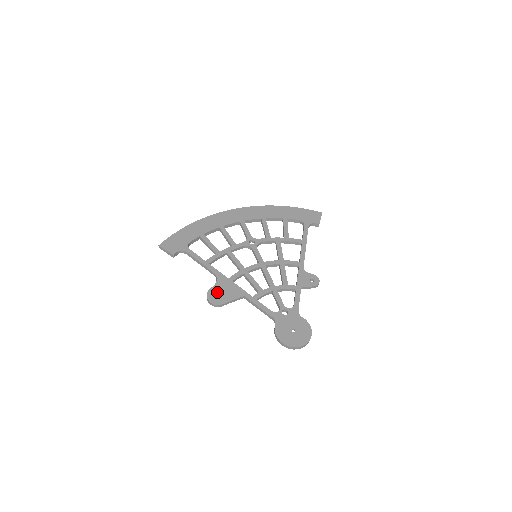
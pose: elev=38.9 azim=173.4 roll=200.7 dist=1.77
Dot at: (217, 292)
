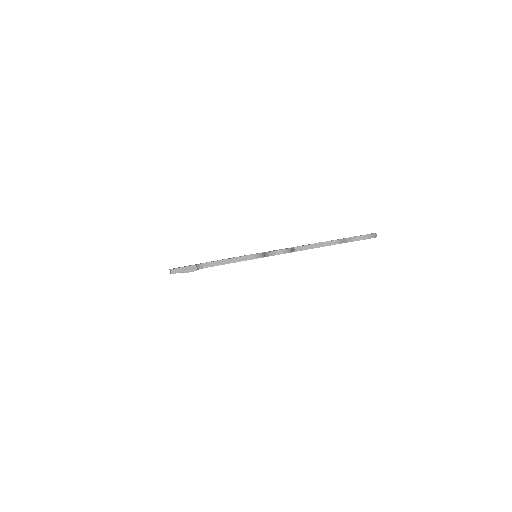
Dot at: occluded
